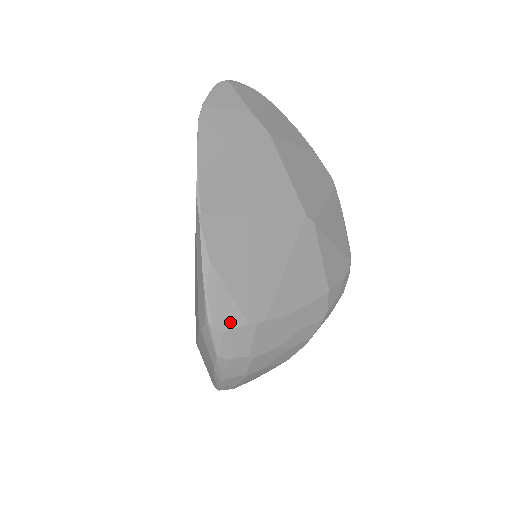
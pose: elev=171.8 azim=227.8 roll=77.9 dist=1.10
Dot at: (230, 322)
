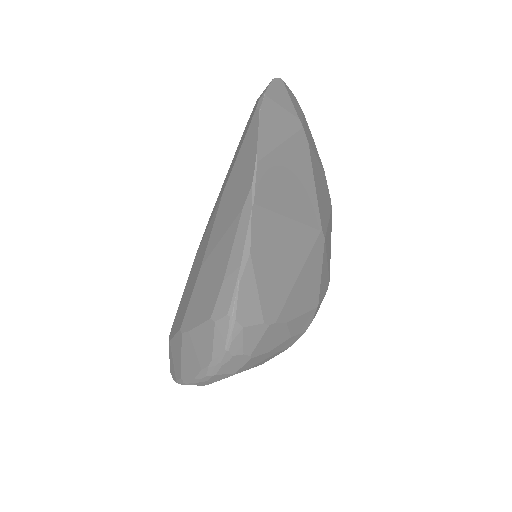
Dot at: (250, 318)
